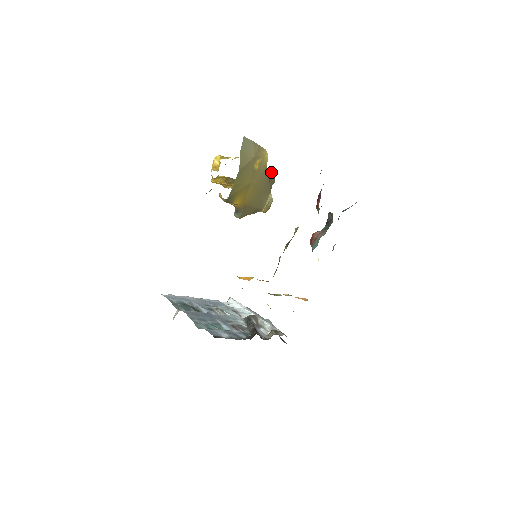
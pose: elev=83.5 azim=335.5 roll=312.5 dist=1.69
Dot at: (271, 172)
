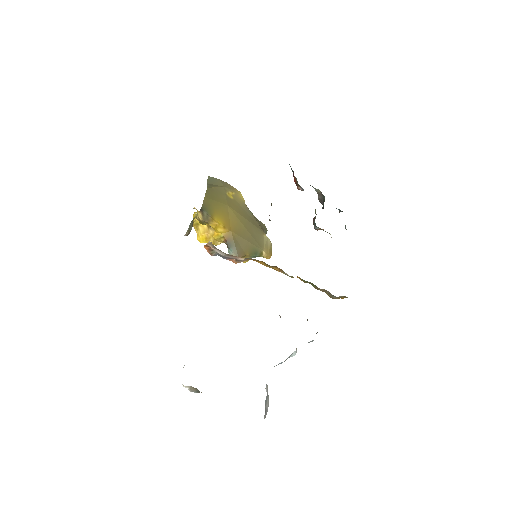
Dot at: occluded
